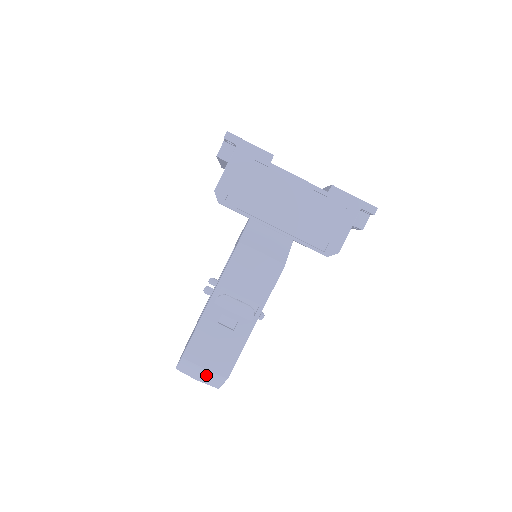
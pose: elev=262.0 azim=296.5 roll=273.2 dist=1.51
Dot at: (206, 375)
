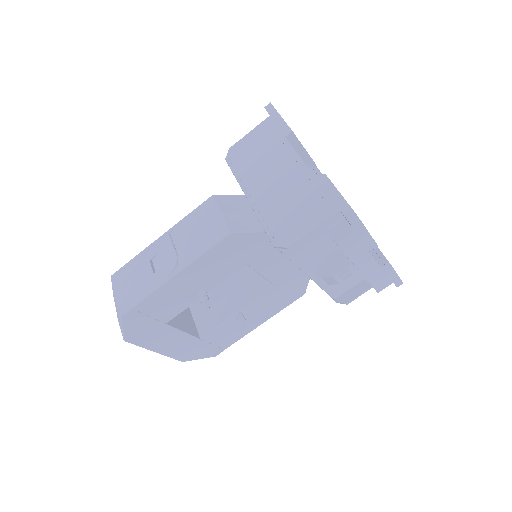
Dot at: occluded
